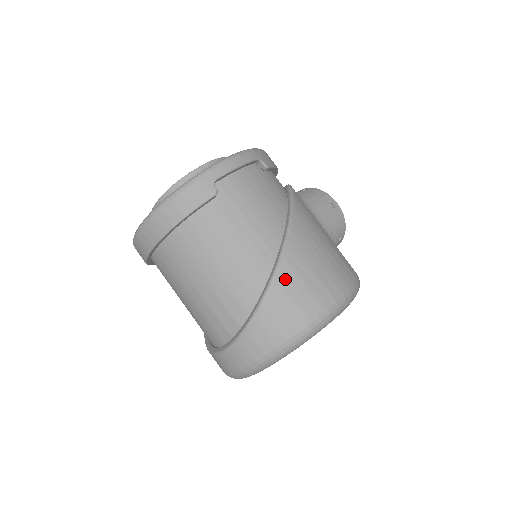
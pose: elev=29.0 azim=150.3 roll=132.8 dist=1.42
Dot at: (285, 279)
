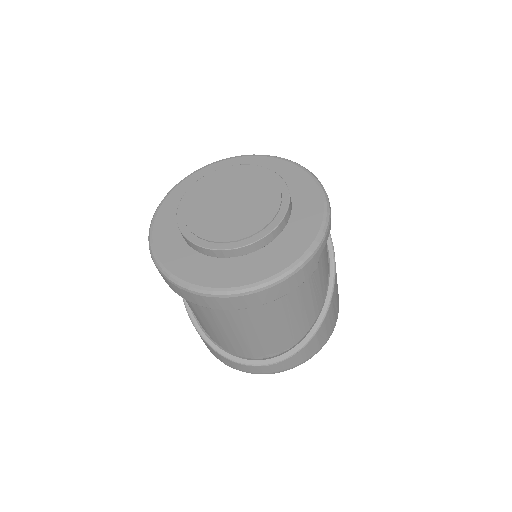
Dot at: (328, 318)
